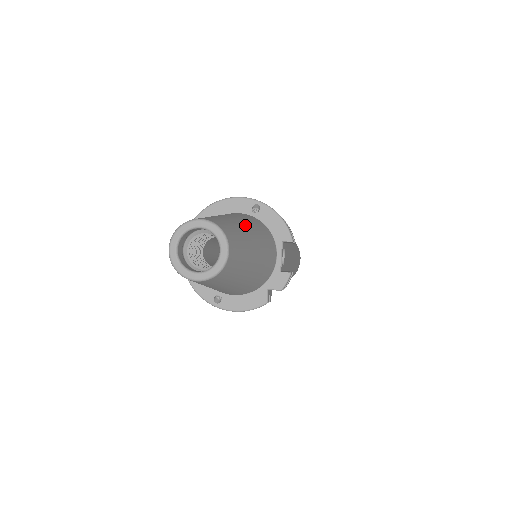
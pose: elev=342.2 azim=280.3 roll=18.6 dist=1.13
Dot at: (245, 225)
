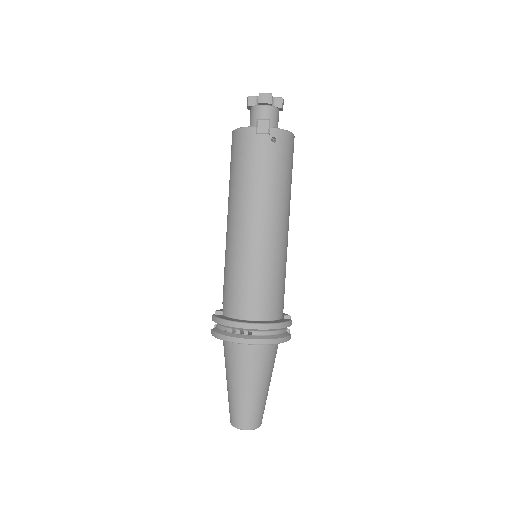
Dot at: (262, 388)
